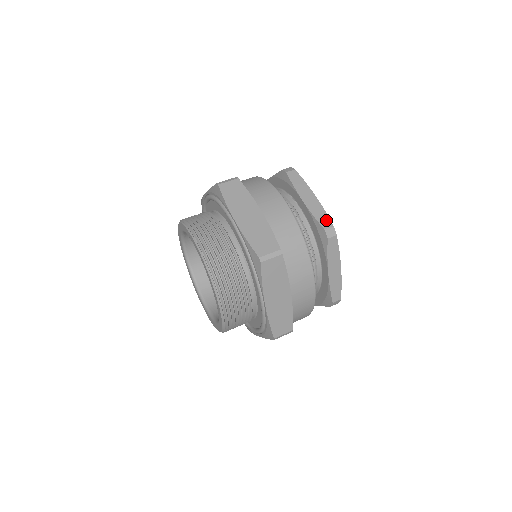
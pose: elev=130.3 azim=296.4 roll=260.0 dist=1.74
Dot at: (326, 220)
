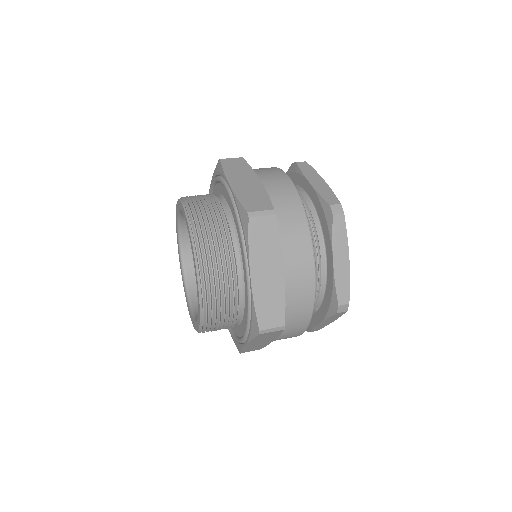
Dot at: (333, 198)
